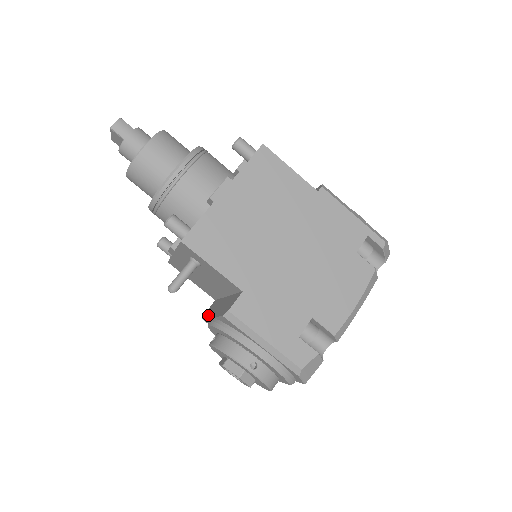
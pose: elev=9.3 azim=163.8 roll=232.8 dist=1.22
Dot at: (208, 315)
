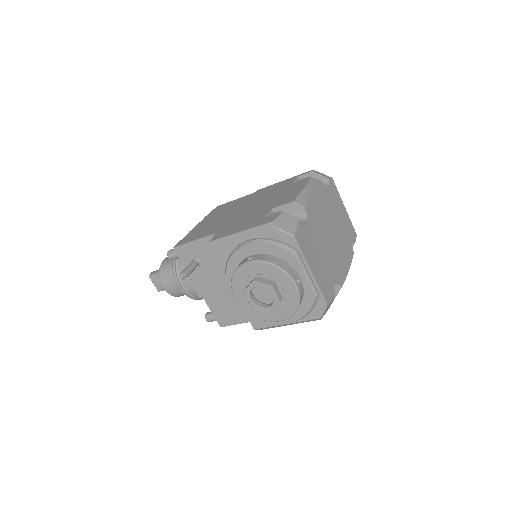
Dot at: occluded
